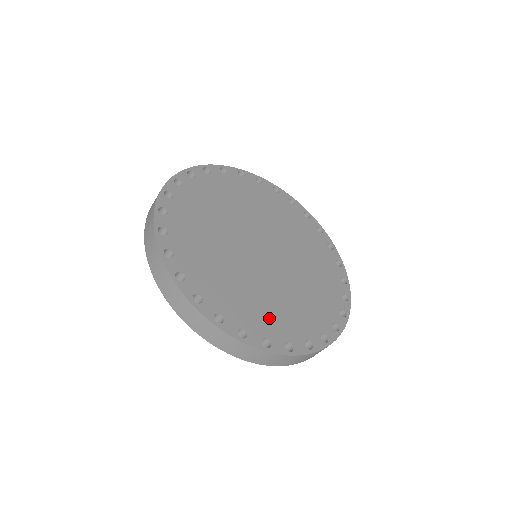
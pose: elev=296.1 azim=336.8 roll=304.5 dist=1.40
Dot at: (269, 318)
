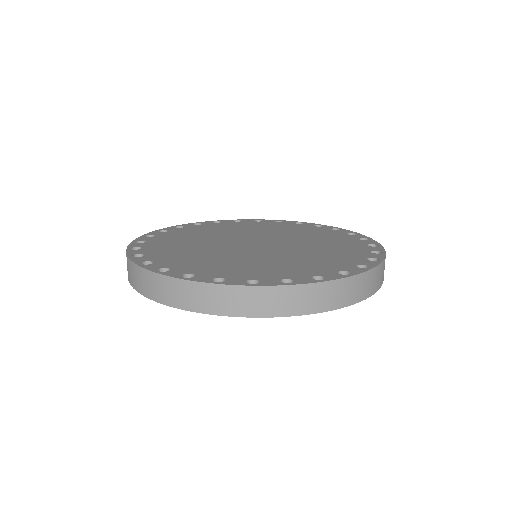
Dot at: (322, 263)
